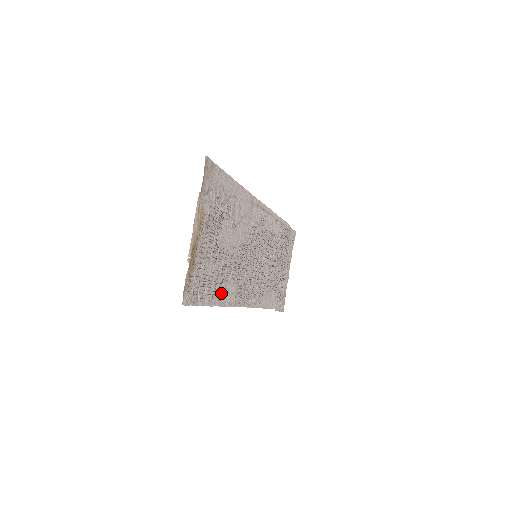
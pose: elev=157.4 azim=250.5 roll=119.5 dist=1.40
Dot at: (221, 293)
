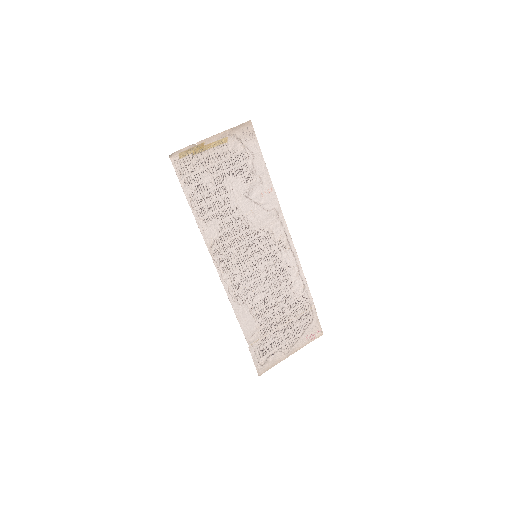
Dot at: (203, 214)
